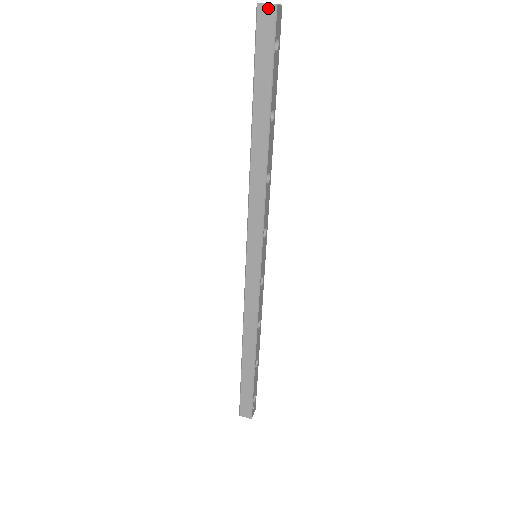
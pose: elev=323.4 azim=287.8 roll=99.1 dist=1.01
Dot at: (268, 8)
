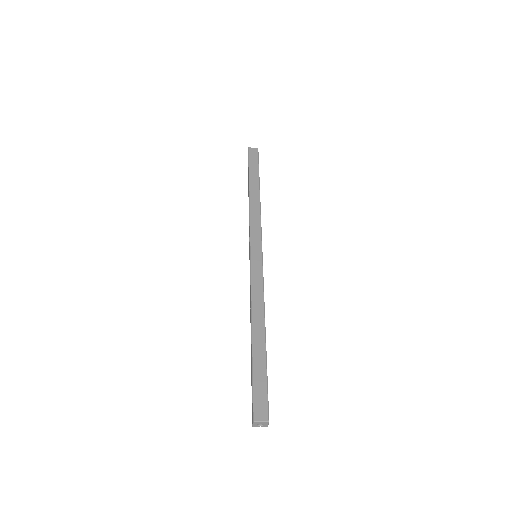
Dot at: (254, 148)
